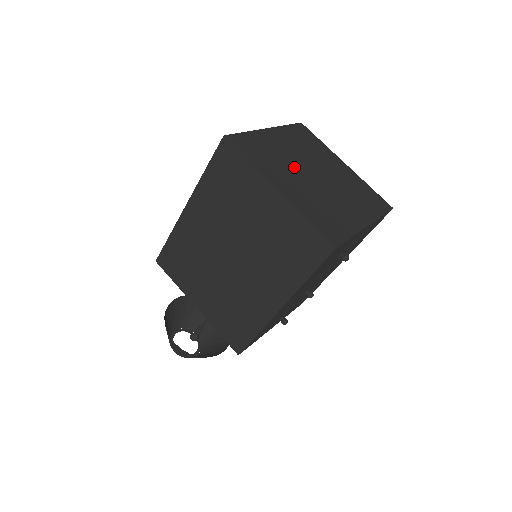
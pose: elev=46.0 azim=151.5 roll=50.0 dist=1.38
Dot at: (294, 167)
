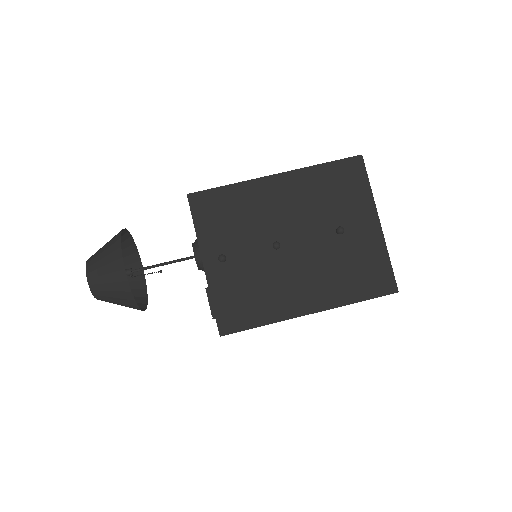
Dot at: occluded
